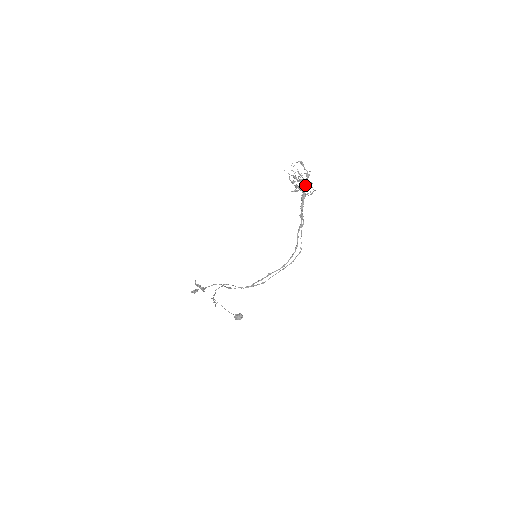
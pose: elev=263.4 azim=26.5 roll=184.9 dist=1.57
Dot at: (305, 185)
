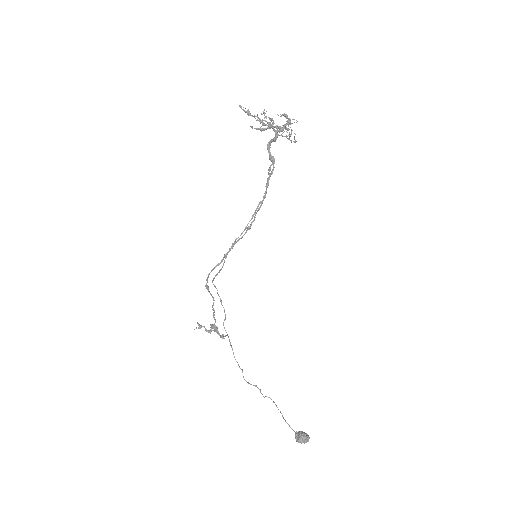
Dot at: (296, 141)
